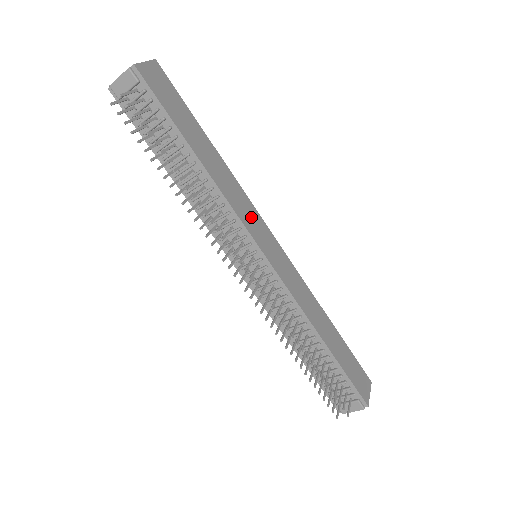
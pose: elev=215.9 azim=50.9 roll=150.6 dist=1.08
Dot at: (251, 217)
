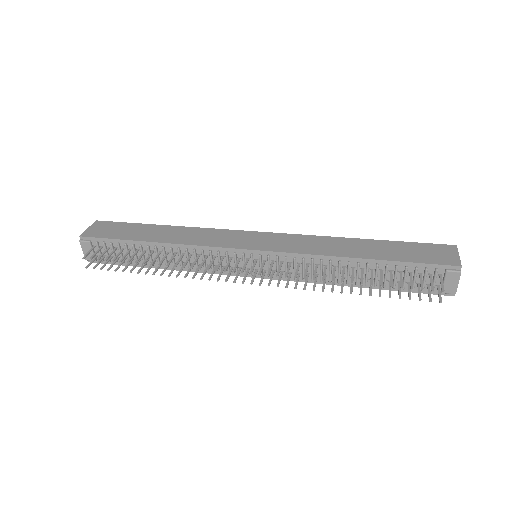
Dot at: (223, 238)
